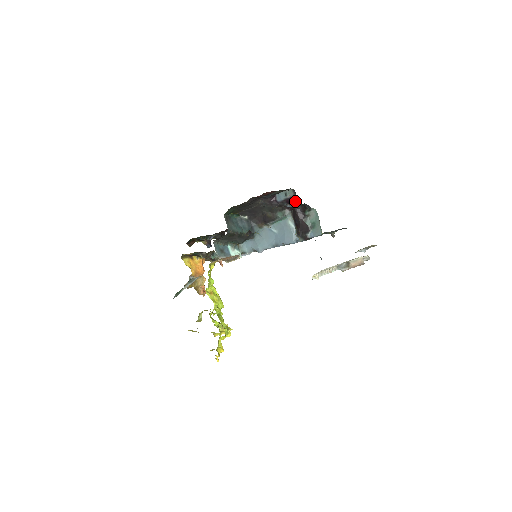
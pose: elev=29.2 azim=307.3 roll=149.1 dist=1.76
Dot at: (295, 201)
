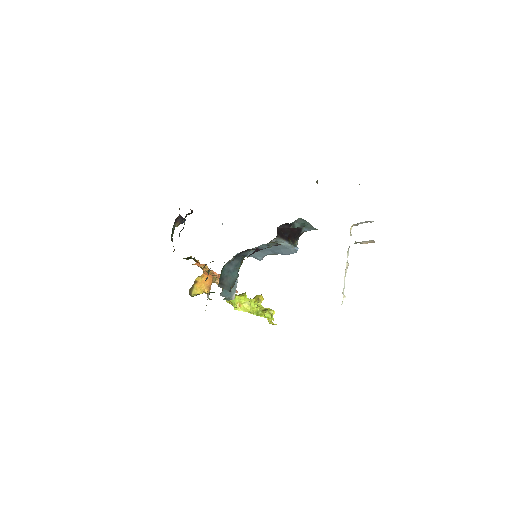
Dot at: occluded
